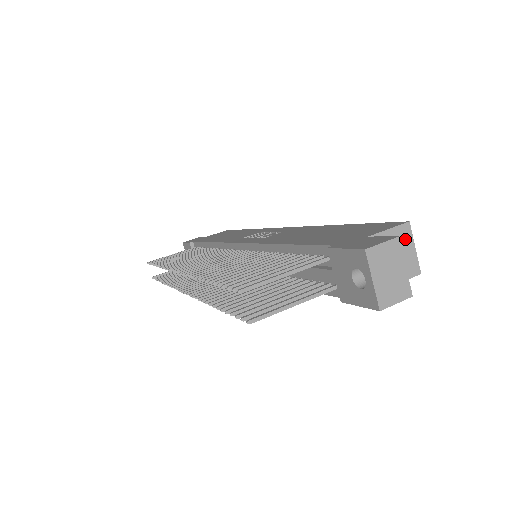
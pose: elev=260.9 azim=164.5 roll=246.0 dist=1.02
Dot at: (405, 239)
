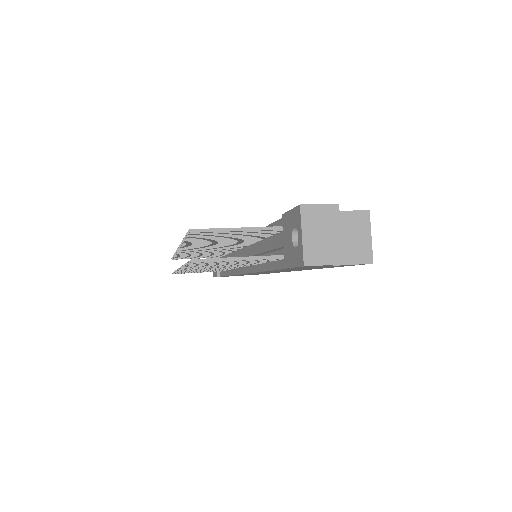
Dot at: (362, 225)
